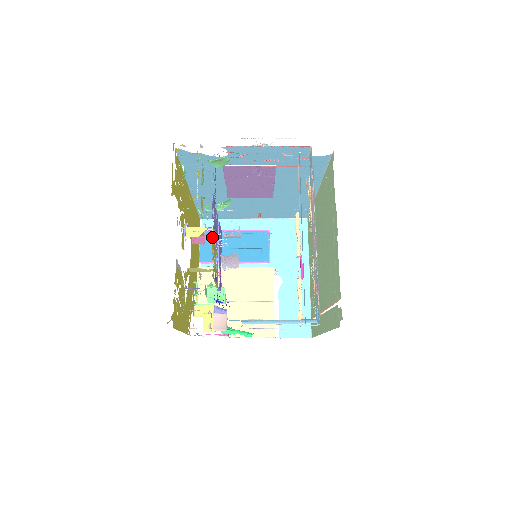
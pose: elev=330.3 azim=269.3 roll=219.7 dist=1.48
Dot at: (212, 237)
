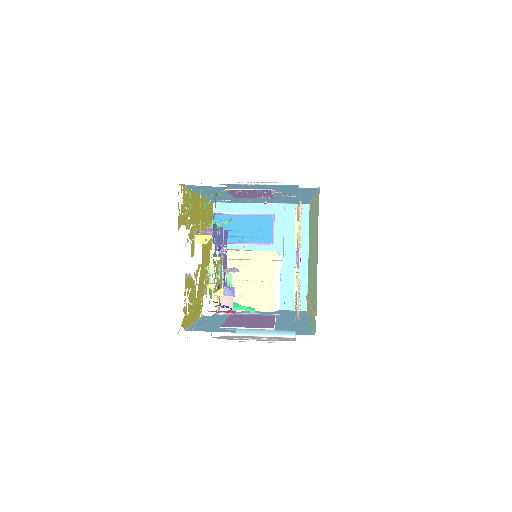
Dot at: (213, 262)
